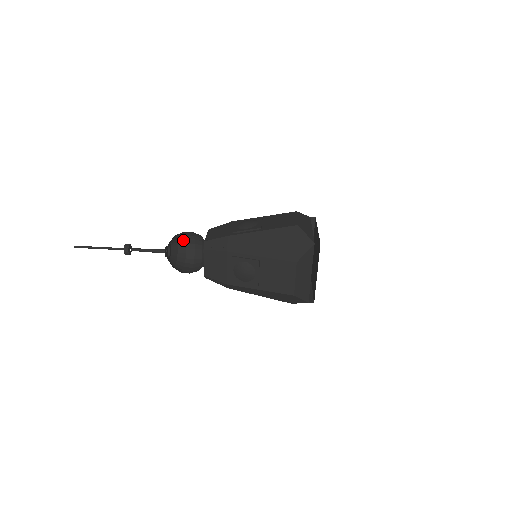
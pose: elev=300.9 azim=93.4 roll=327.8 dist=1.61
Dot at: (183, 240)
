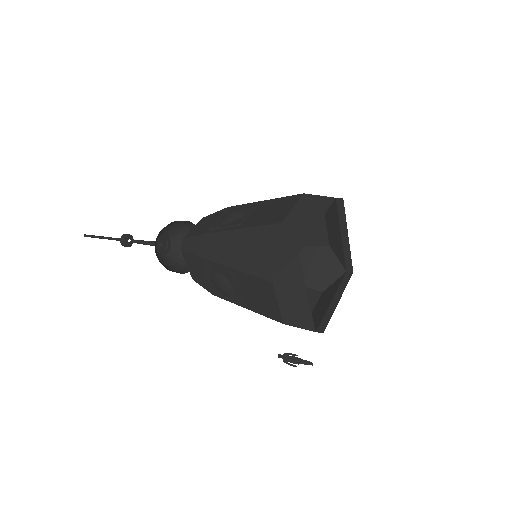
Dot at: (184, 261)
